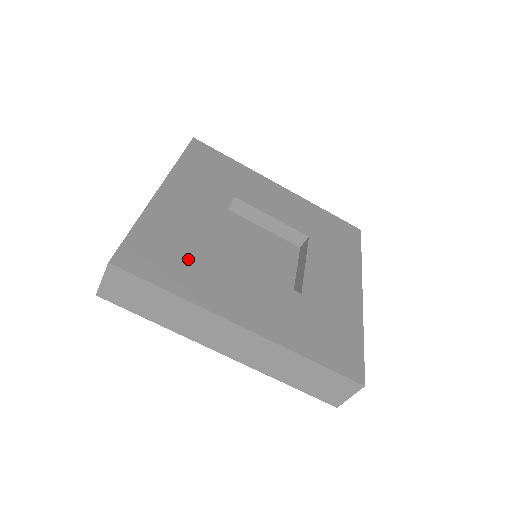
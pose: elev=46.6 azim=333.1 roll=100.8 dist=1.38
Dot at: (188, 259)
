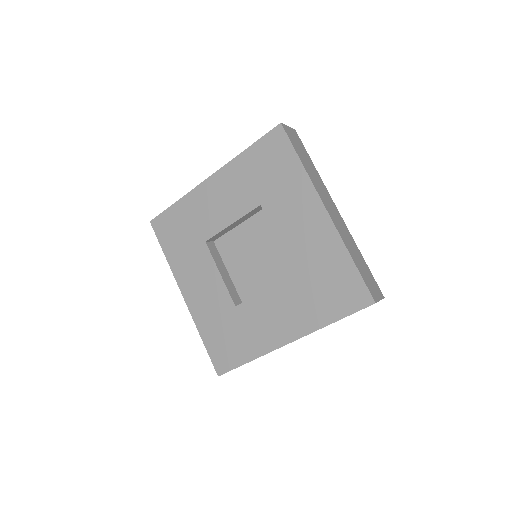
Dot at: (235, 331)
